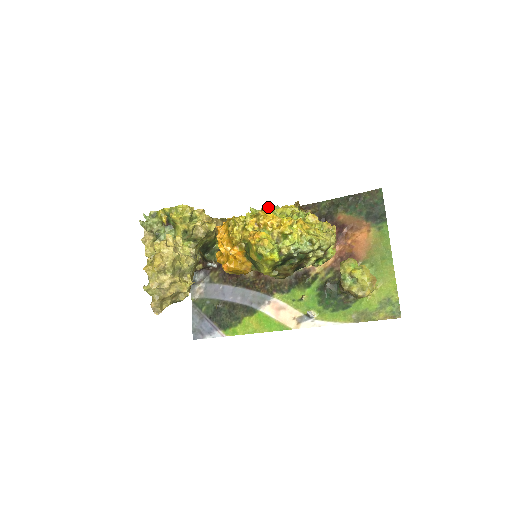
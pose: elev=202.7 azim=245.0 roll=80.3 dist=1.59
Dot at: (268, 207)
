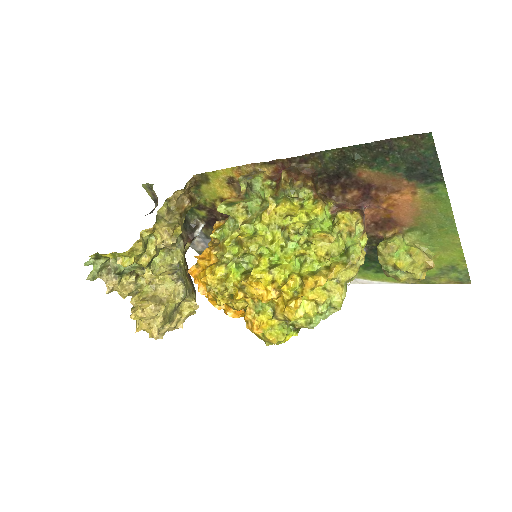
Dot at: (248, 244)
